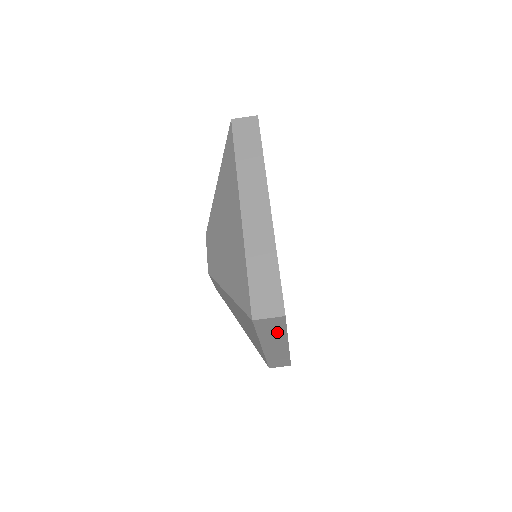
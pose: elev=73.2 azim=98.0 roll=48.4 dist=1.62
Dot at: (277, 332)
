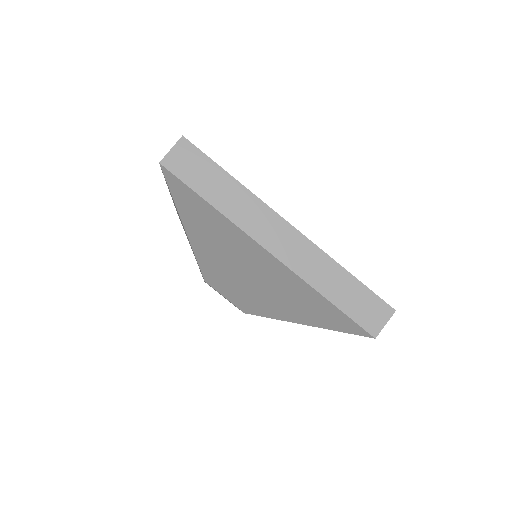
Dot at: occluded
